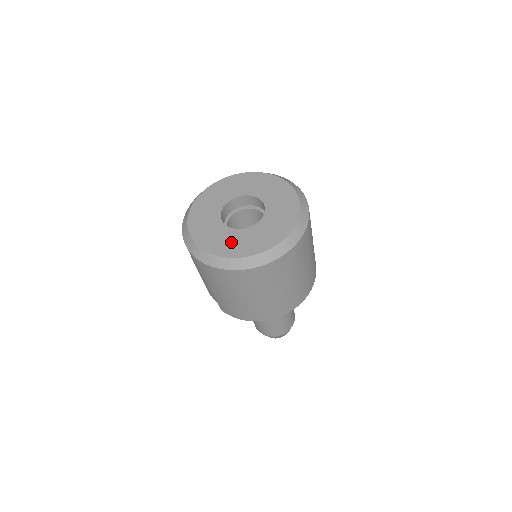
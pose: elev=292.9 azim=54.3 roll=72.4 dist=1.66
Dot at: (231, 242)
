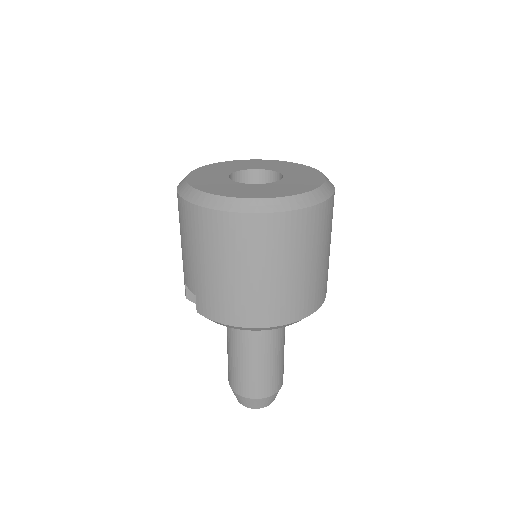
Dot at: (237, 189)
